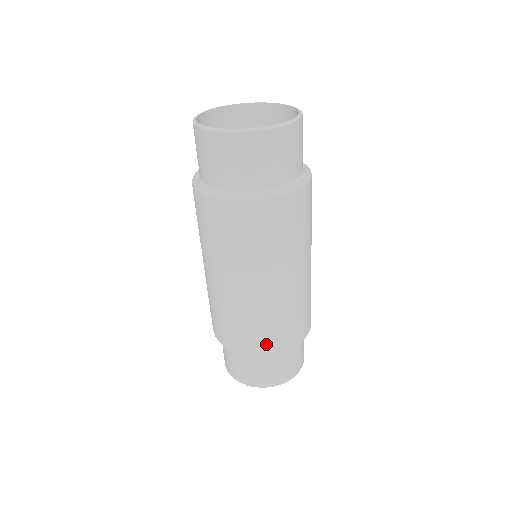
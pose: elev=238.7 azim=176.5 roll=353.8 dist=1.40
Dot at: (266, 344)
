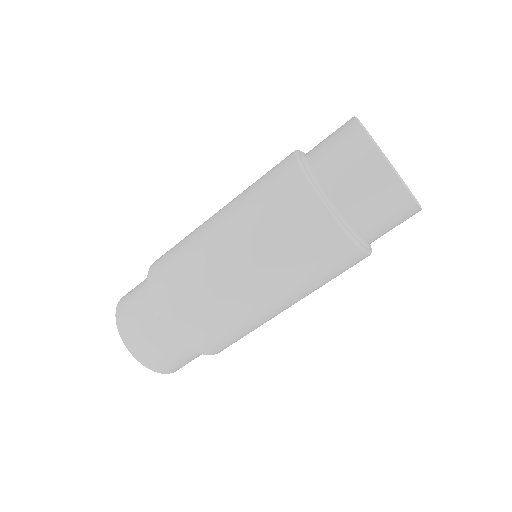
Dot at: (179, 316)
